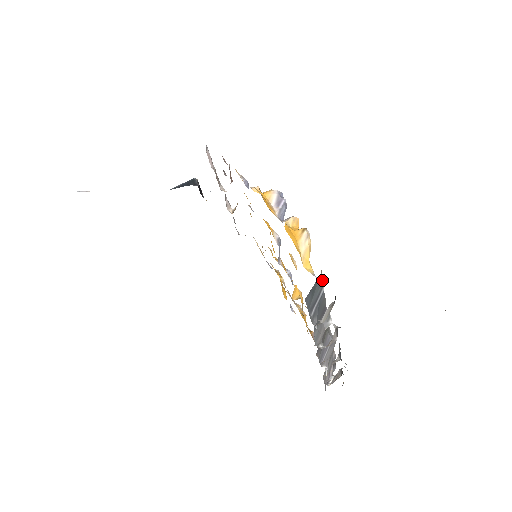
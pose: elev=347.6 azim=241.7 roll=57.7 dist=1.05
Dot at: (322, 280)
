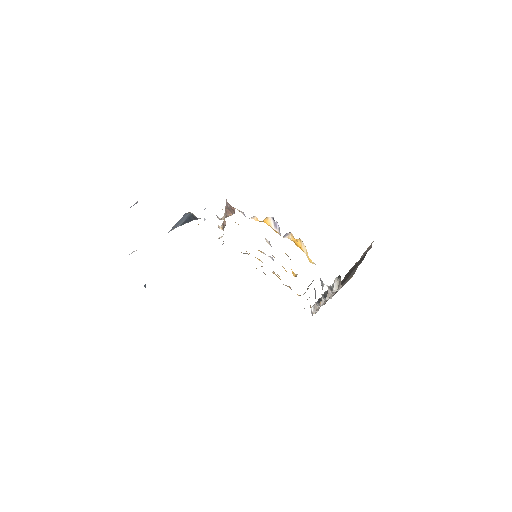
Dot at: occluded
